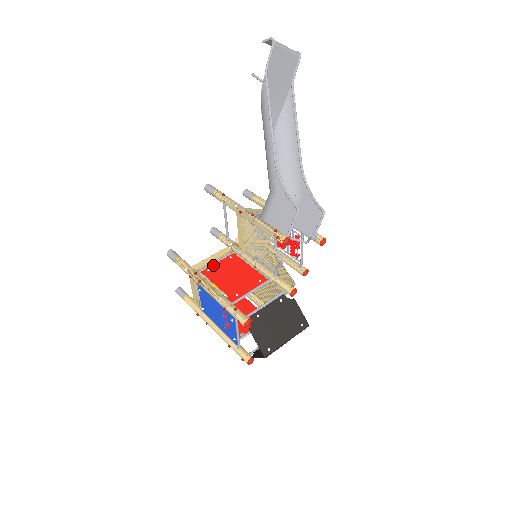
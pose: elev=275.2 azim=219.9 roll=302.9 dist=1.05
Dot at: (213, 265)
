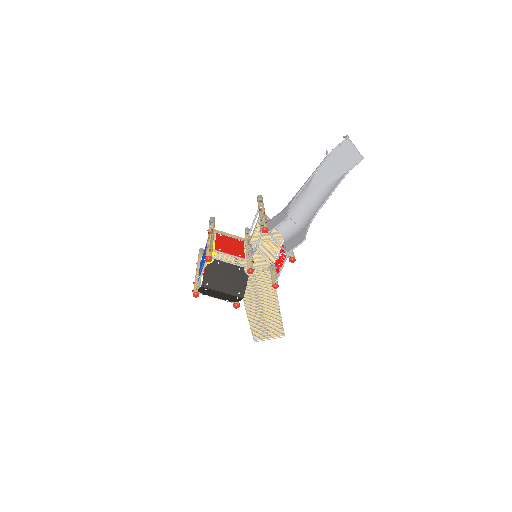
Dot at: (226, 236)
